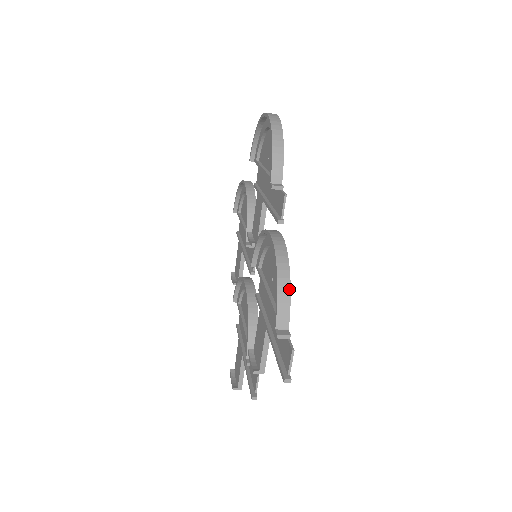
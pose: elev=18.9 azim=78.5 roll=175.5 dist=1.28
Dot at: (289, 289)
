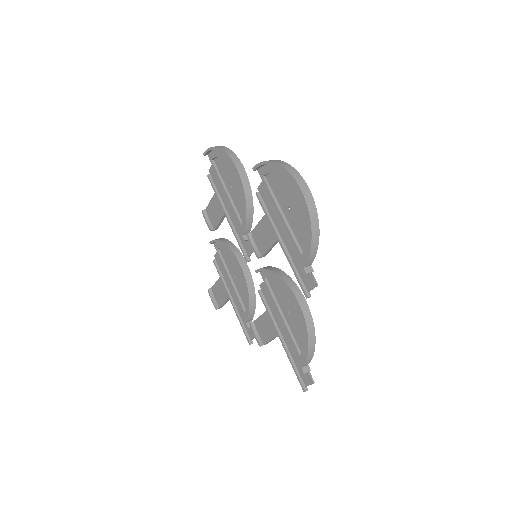
Dot at: (314, 349)
